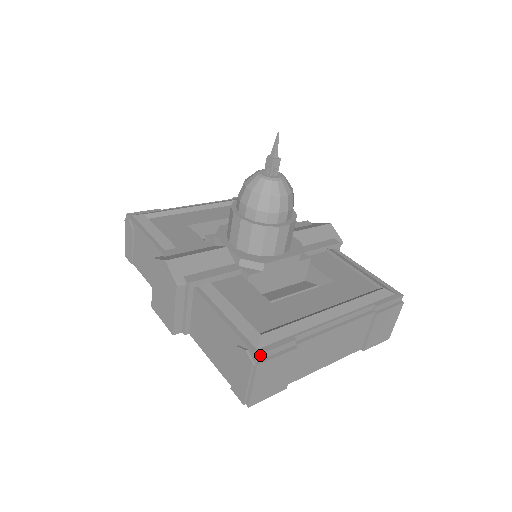
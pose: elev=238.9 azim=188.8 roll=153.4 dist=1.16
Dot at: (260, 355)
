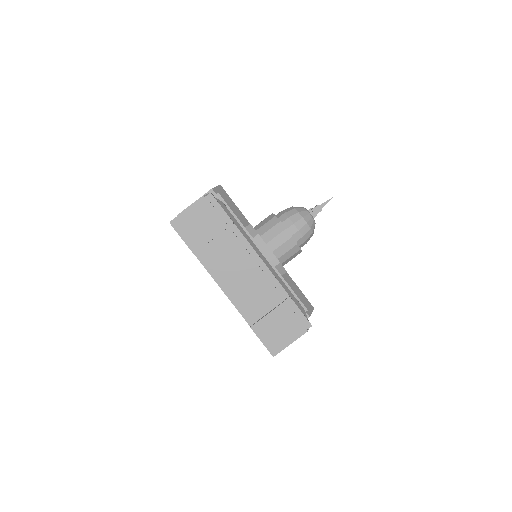
Dot at: (212, 196)
